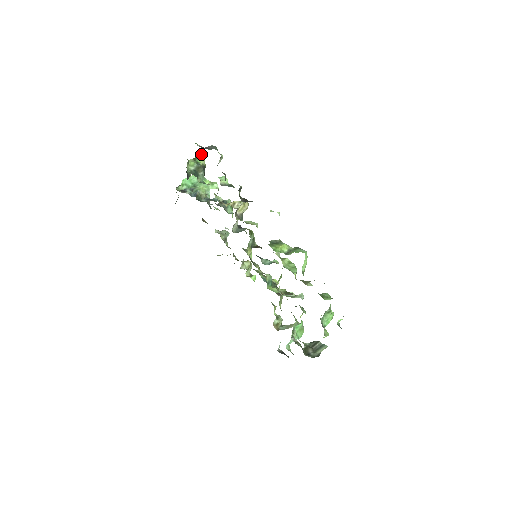
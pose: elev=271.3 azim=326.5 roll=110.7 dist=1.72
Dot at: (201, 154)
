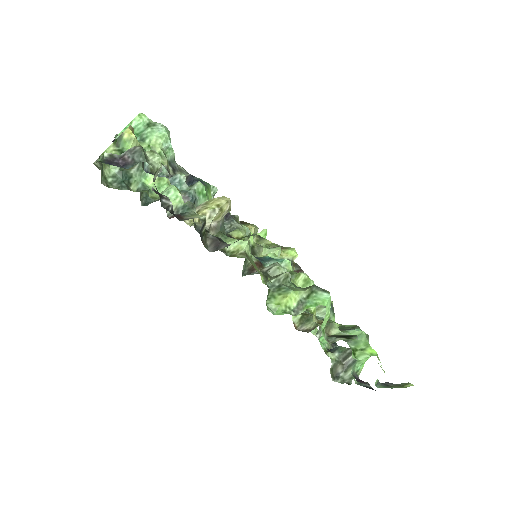
Dot at: occluded
